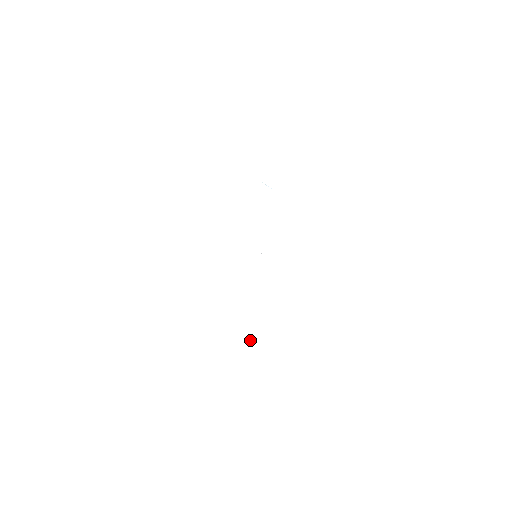
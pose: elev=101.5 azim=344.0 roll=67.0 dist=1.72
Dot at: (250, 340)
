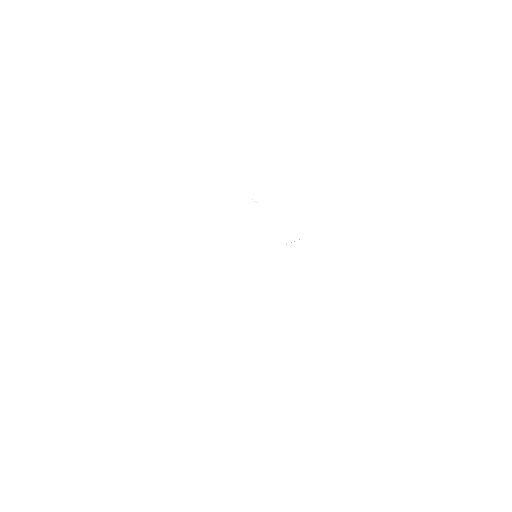
Dot at: occluded
